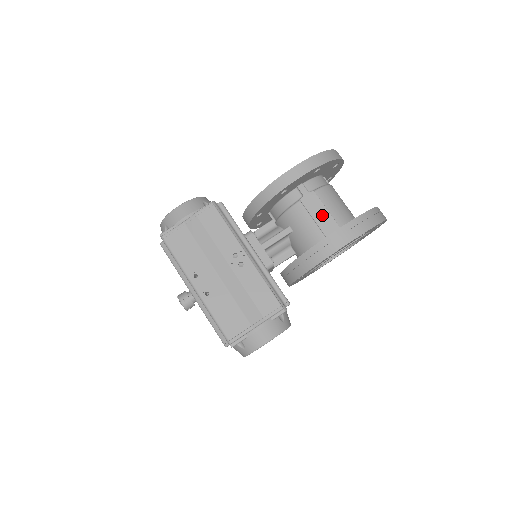
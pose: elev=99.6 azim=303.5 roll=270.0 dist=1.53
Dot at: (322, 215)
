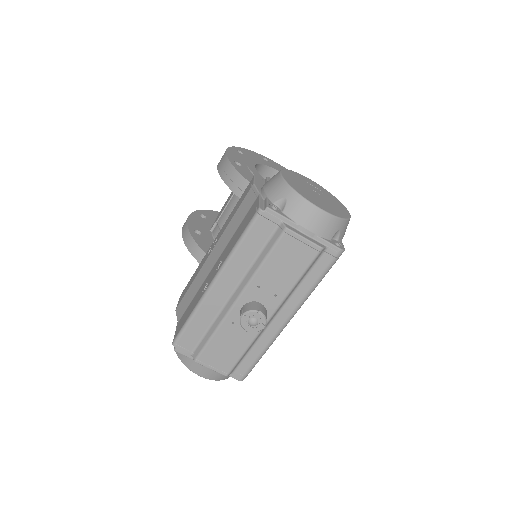
Dot at: (229, 198)
